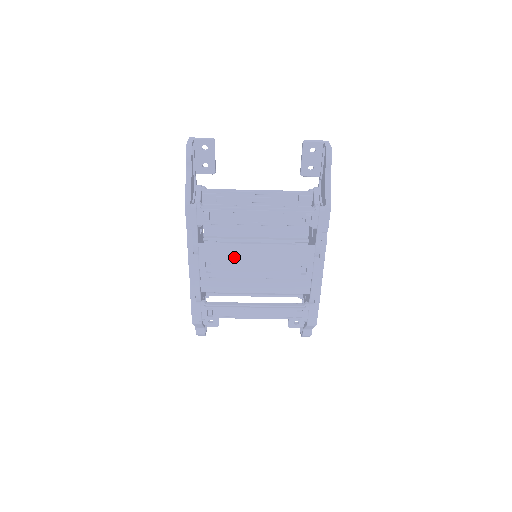
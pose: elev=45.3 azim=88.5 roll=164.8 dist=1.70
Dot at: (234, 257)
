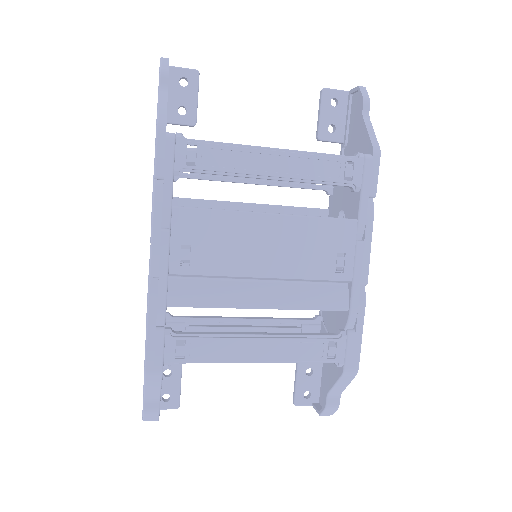
Dot at: (231, 235)
